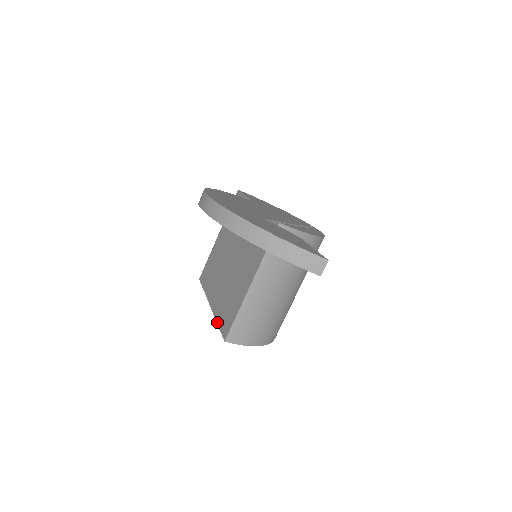
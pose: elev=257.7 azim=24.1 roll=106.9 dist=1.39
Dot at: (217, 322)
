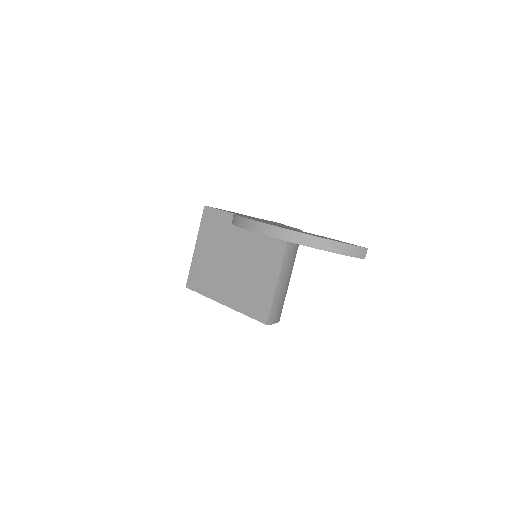
Dot at: (245, 314)
